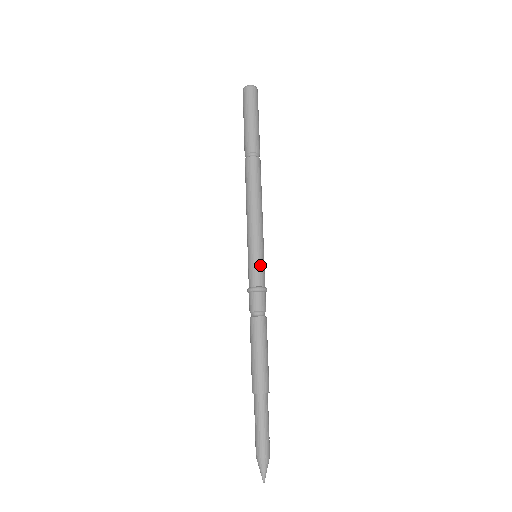
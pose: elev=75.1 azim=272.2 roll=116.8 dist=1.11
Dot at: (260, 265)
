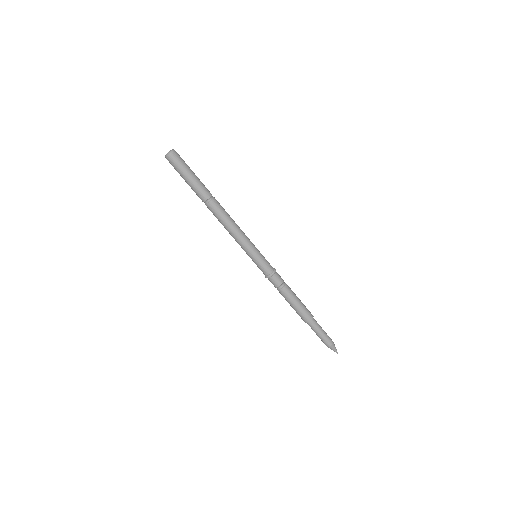
Dot at: (260, 264)
